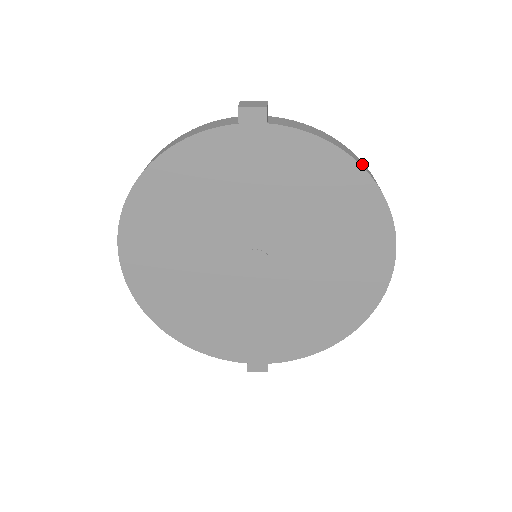
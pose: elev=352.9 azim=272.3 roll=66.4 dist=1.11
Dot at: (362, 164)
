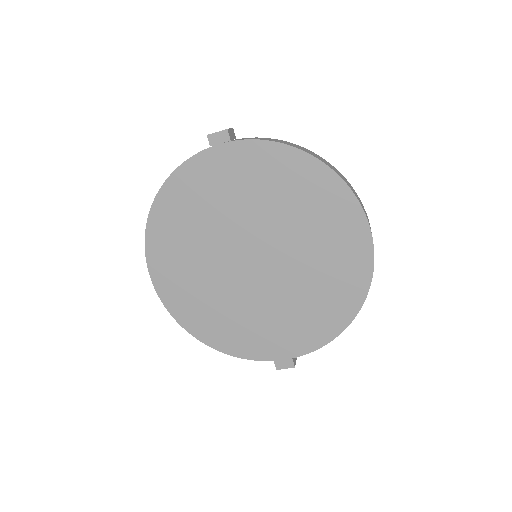
Dot at: (316, 156)
